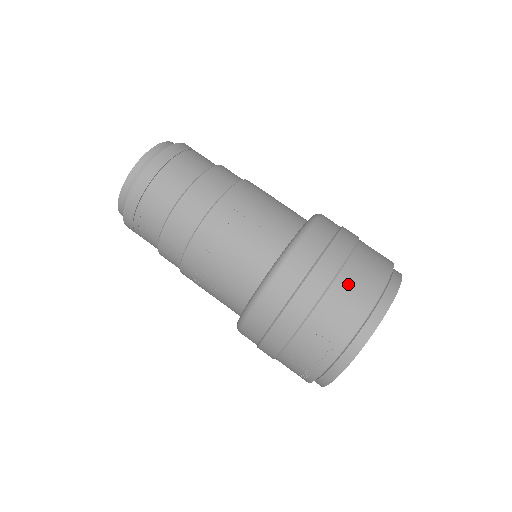
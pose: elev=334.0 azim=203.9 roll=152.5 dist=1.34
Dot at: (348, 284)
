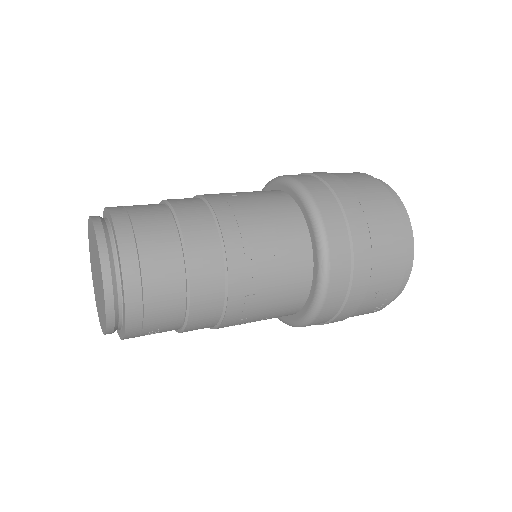
Dot at: (382, 245)
